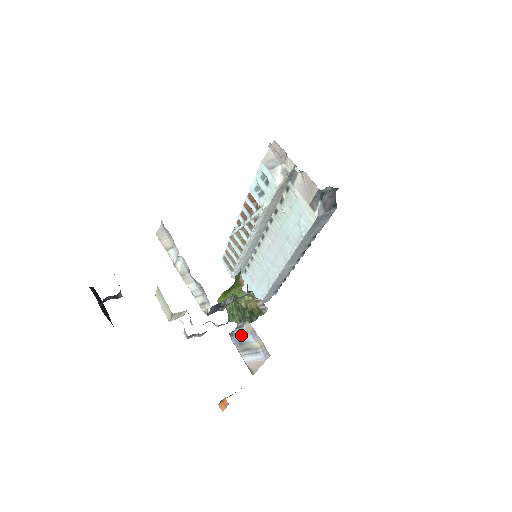
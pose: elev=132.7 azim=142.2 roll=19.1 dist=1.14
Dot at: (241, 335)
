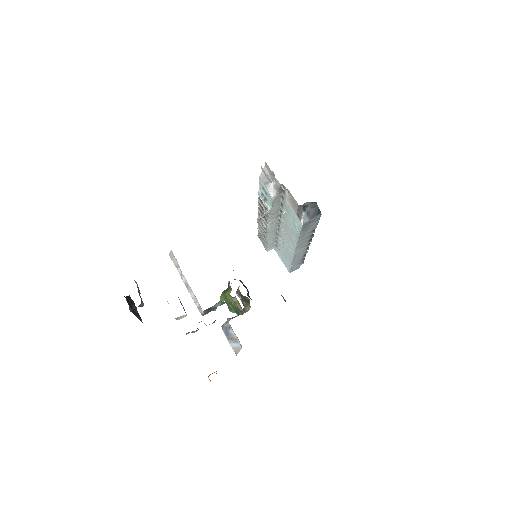
Dot at: (227, 328)
